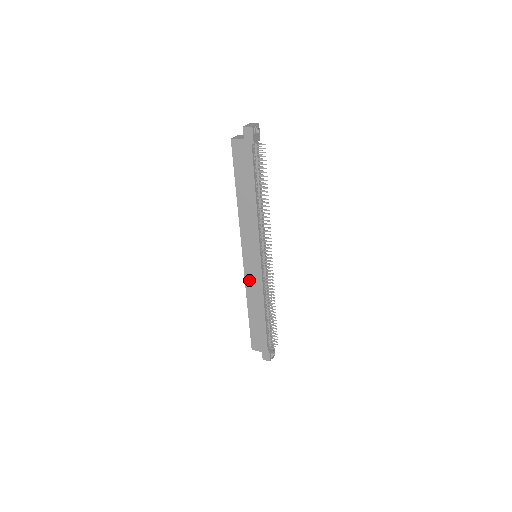
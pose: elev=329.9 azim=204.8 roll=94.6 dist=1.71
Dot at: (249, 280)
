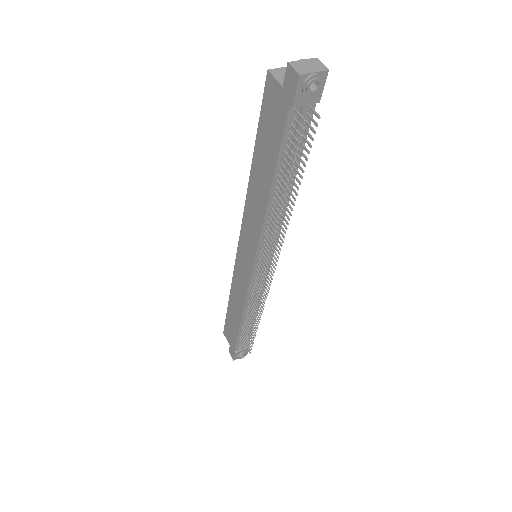
Dot at: (237, 274)
